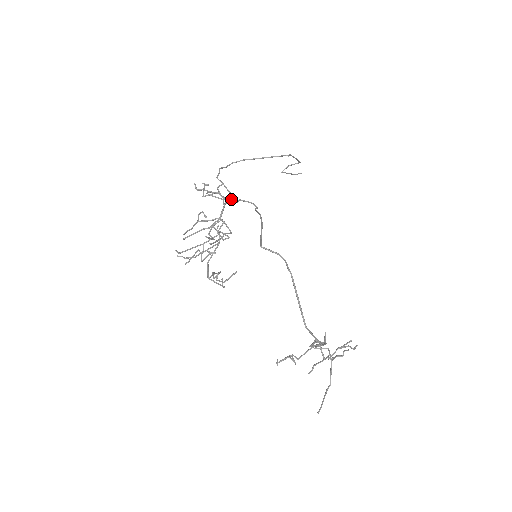
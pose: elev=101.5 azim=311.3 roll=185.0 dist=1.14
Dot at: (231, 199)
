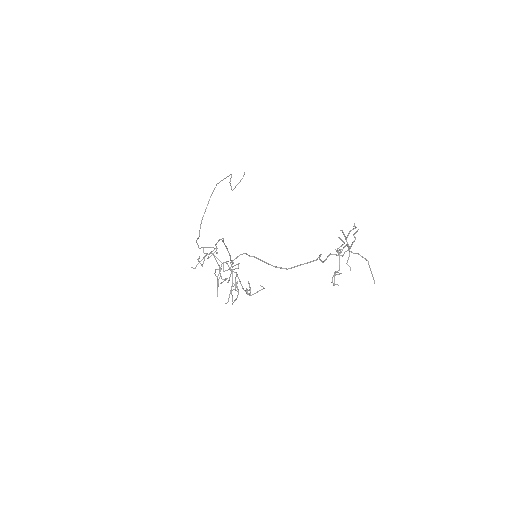
Dot at: occluded
